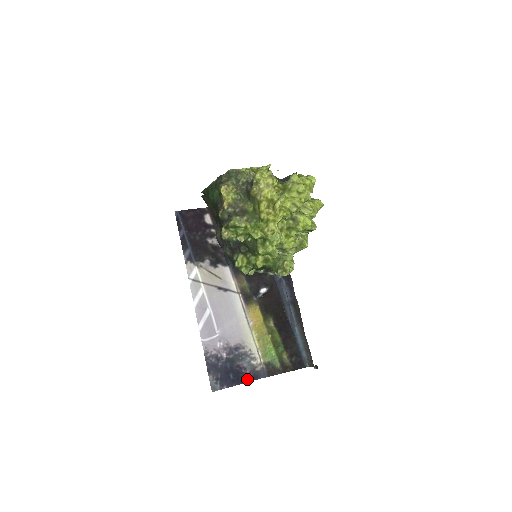
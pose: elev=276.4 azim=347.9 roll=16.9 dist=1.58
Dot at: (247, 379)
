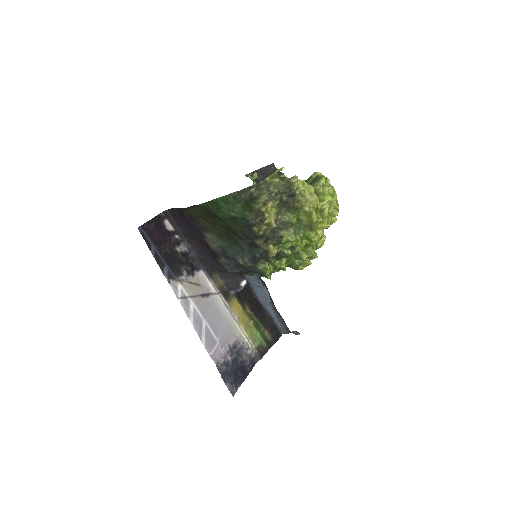
Dot at: (250, 369)
